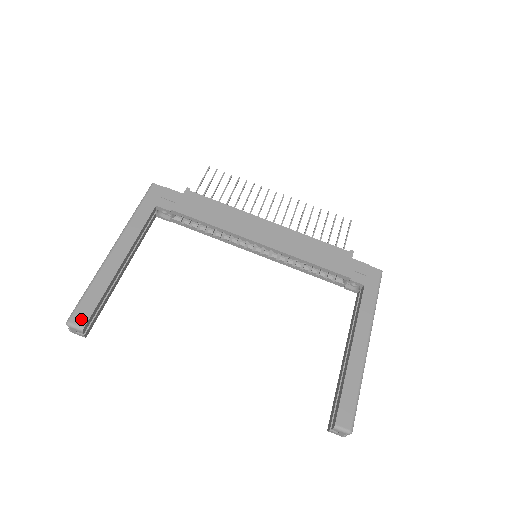
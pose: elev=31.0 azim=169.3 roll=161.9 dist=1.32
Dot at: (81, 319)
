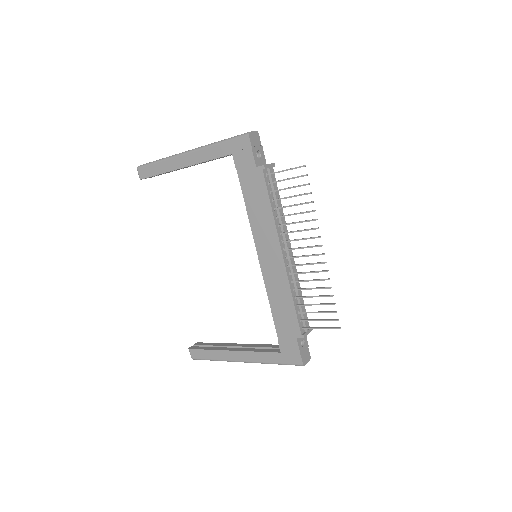
Dot at: (142, 174)
